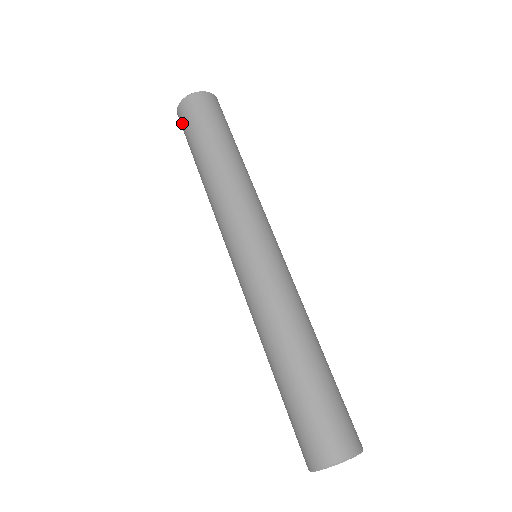
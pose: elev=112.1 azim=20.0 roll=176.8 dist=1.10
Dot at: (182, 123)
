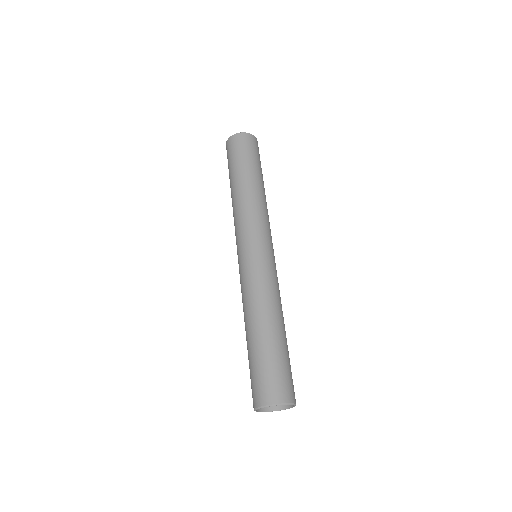
Dot at: (228, 152)
